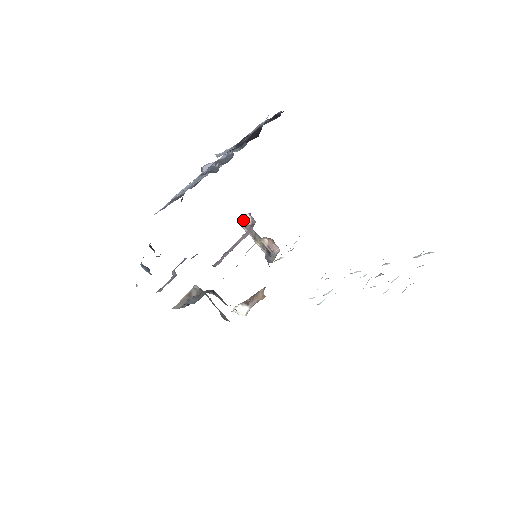
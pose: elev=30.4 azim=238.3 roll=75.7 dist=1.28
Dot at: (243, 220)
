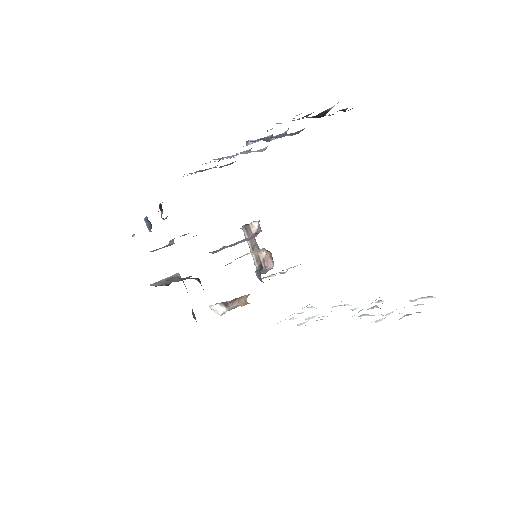
Dot at: (249, 227)
